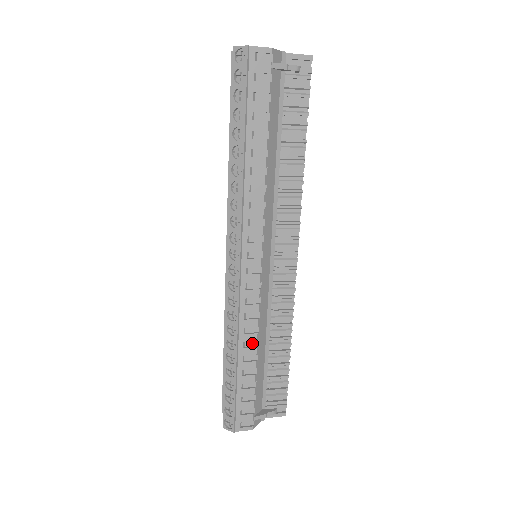
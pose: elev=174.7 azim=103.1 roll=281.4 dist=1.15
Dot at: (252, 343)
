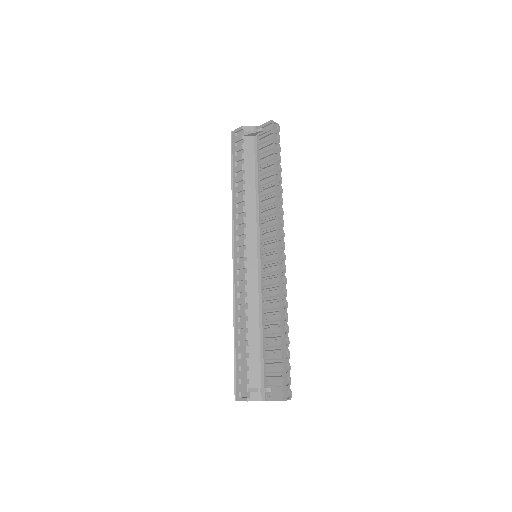
Dot at: (244, 318)
